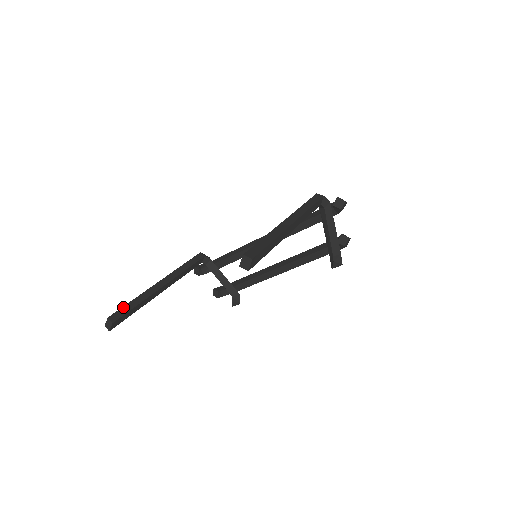
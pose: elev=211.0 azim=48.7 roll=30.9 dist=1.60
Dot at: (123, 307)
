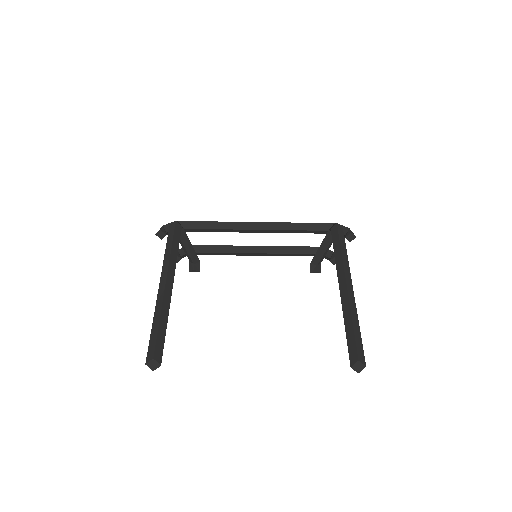
Dot at: (158, 337)
